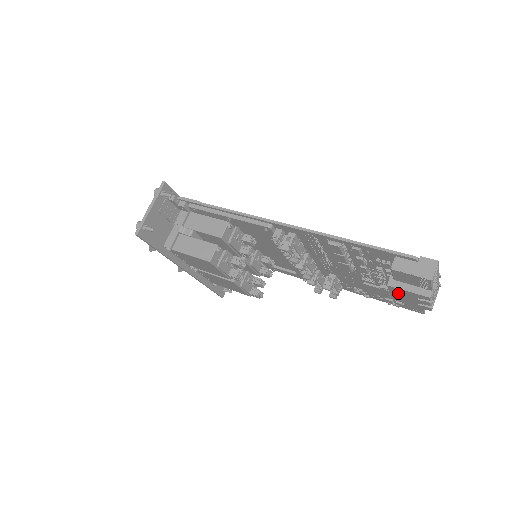
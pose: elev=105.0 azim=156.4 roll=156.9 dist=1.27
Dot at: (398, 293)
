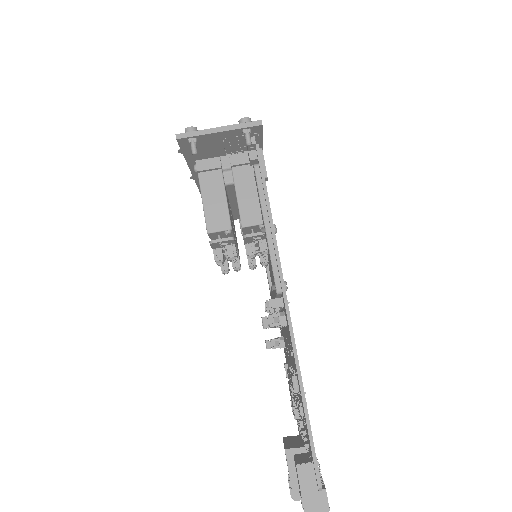
Dot at: occluded
